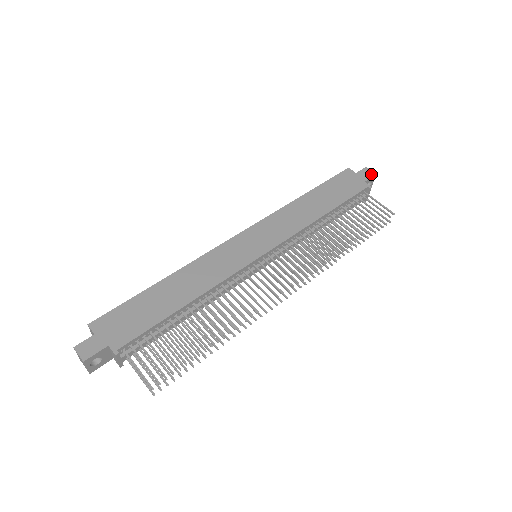
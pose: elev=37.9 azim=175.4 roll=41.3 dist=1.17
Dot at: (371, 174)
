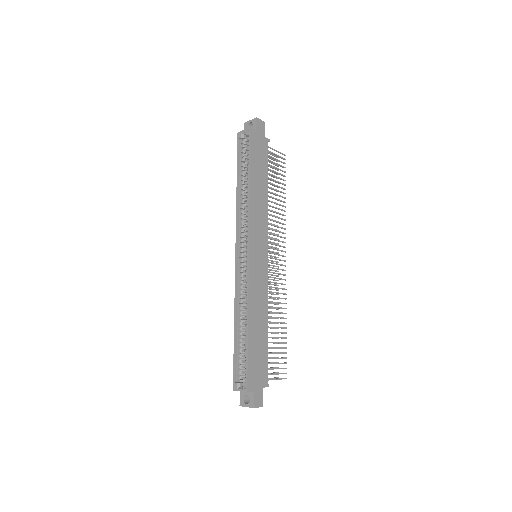
Dot at: (263, 124)
